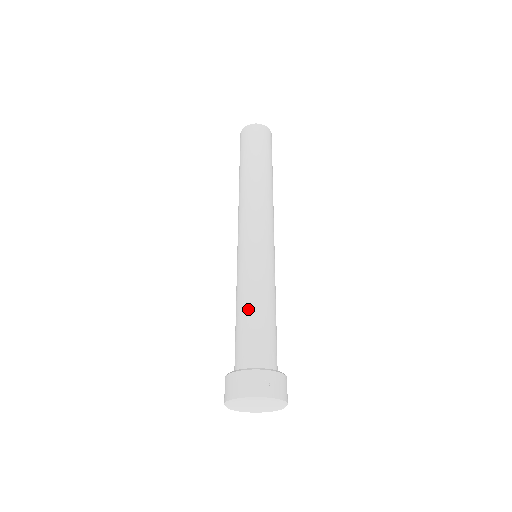
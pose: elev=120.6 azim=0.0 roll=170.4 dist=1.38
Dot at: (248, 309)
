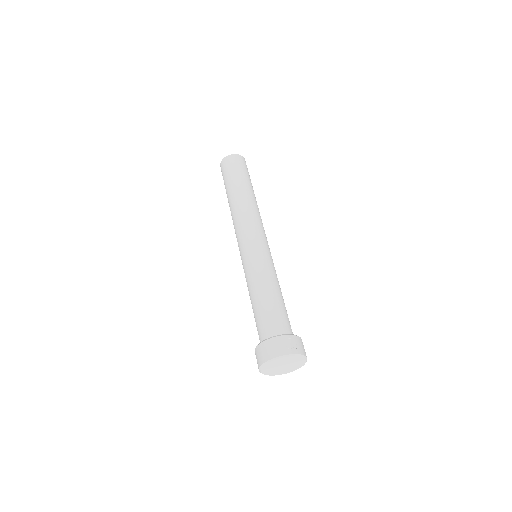
Dot at: (265, 293)
